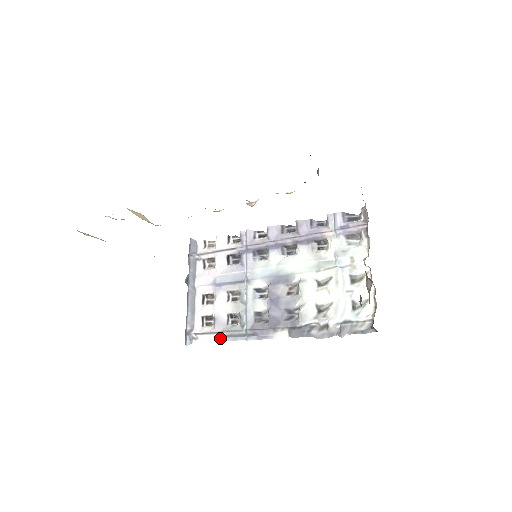
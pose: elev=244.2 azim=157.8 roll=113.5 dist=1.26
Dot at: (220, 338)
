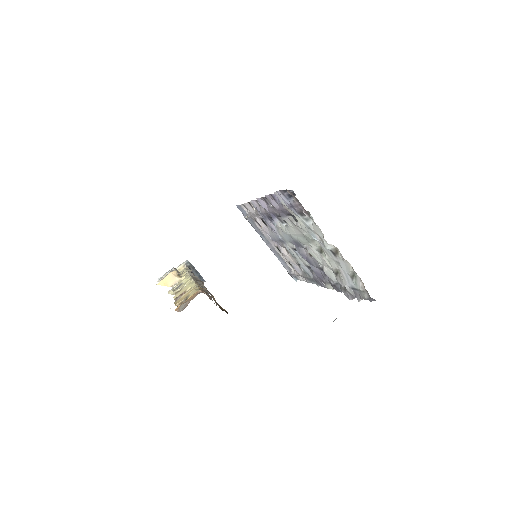
Dot at: (306, 280)
